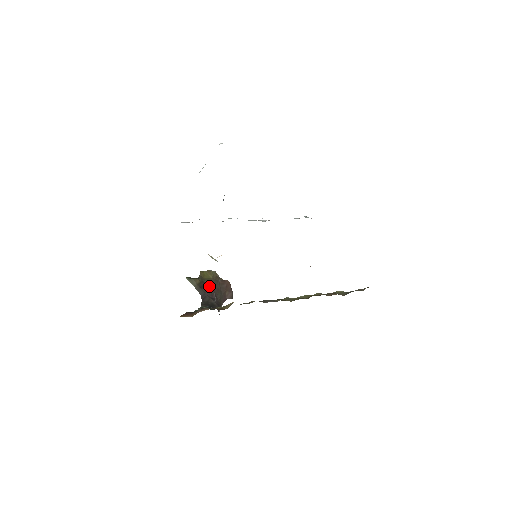
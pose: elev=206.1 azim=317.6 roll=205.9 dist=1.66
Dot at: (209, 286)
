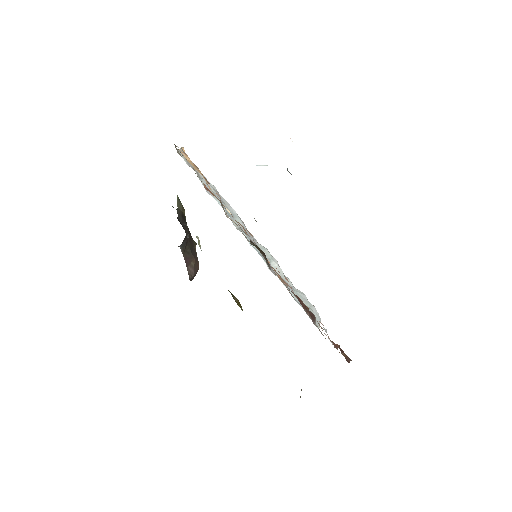
Dot at: (188, 229)
